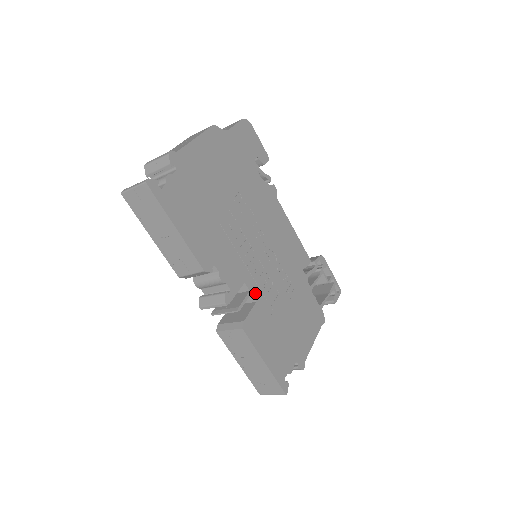
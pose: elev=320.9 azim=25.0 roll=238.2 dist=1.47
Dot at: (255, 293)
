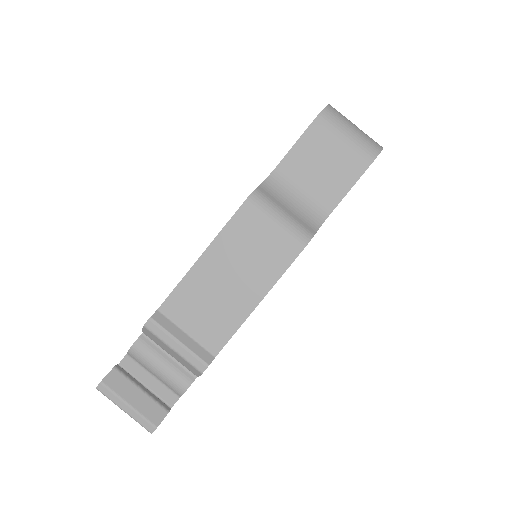
Dot at: occluded
